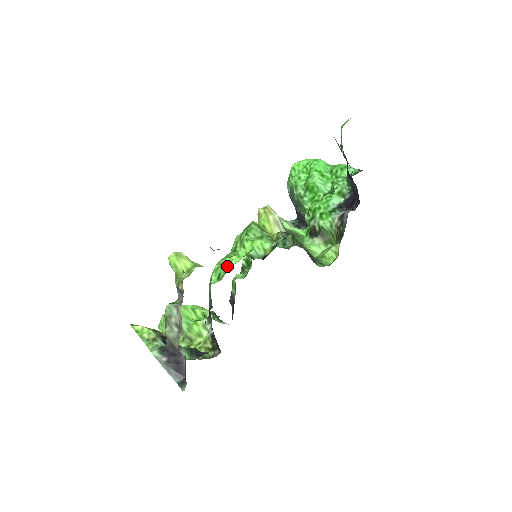
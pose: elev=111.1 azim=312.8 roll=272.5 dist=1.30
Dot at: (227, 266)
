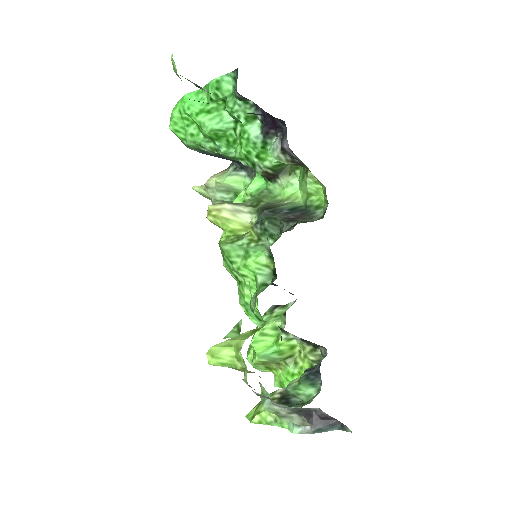
Dot at: occluded
